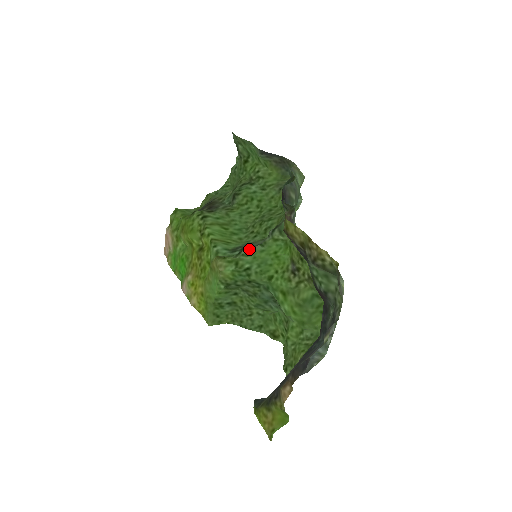
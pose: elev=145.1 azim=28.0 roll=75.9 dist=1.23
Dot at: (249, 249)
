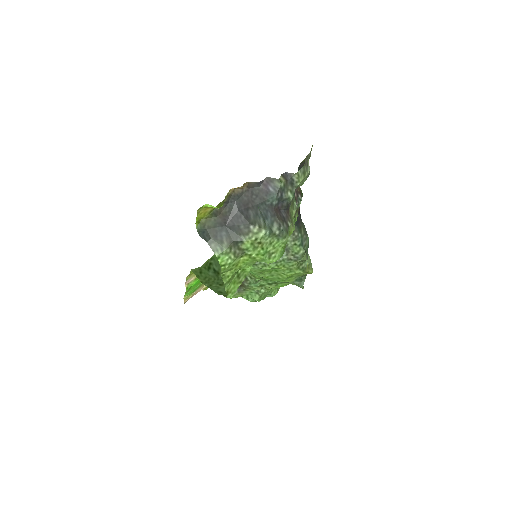
Dot at: occluded
